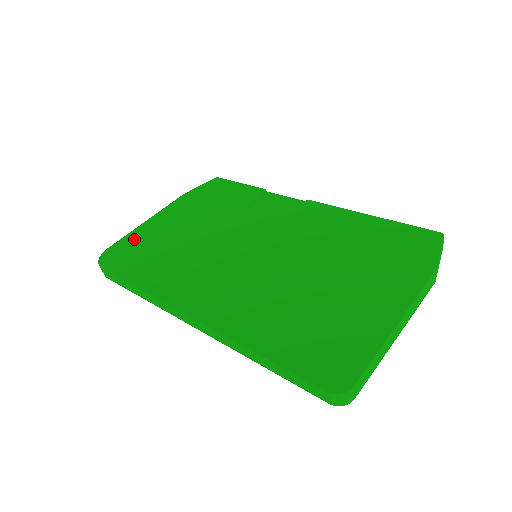
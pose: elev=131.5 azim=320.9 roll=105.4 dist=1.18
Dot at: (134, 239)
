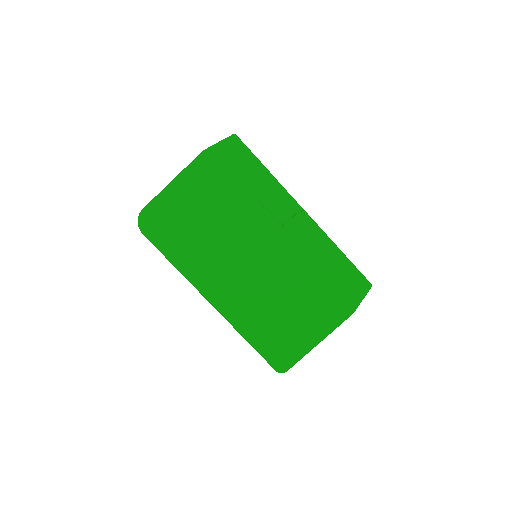
Dot at: (164, 206)
